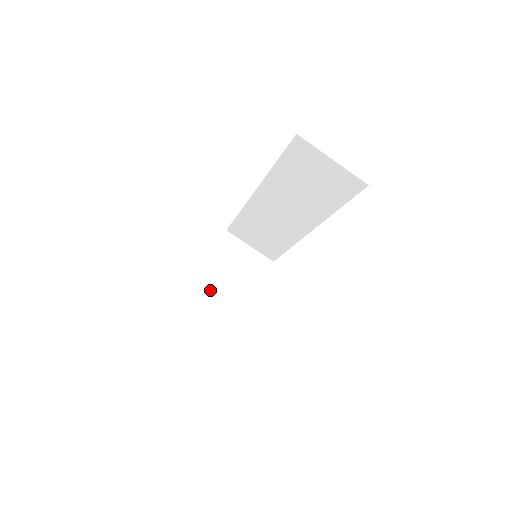
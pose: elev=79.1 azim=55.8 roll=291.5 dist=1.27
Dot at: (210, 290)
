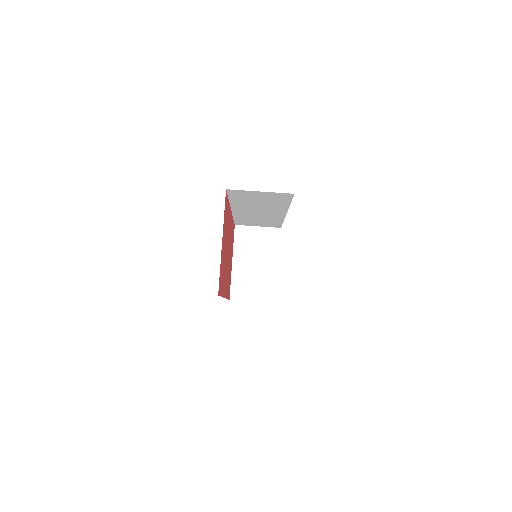
Dot at: (246, 275)
